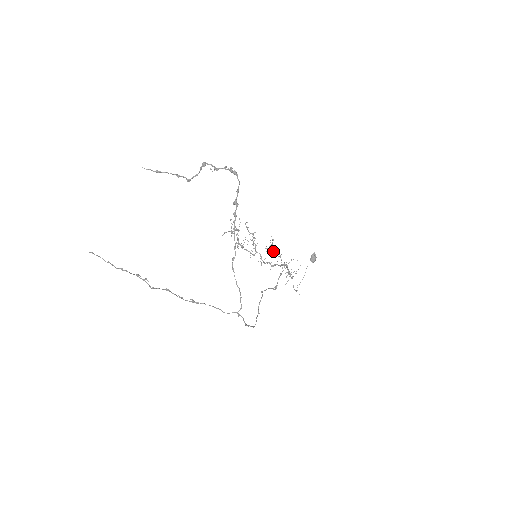
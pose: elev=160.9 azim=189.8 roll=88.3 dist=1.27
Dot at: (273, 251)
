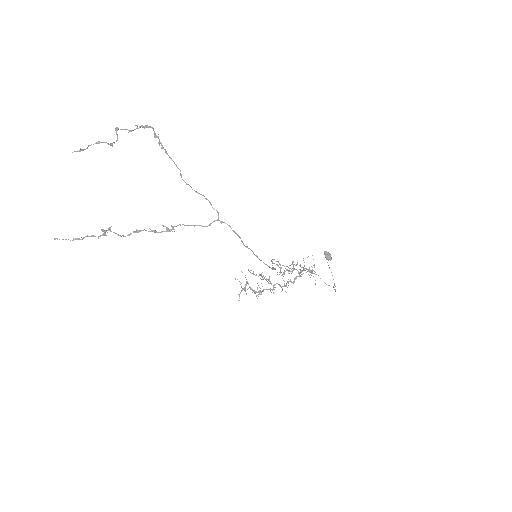
Dot at: occluded
